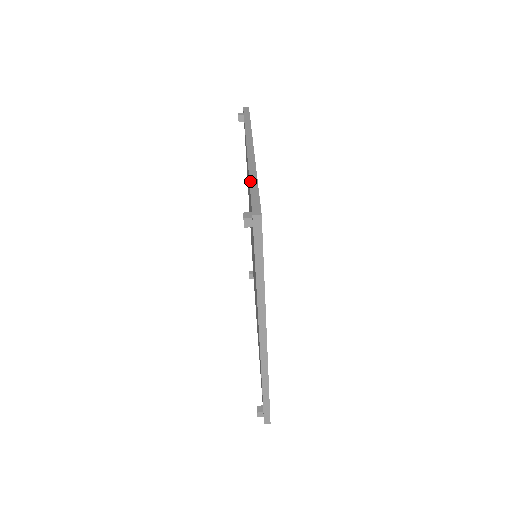
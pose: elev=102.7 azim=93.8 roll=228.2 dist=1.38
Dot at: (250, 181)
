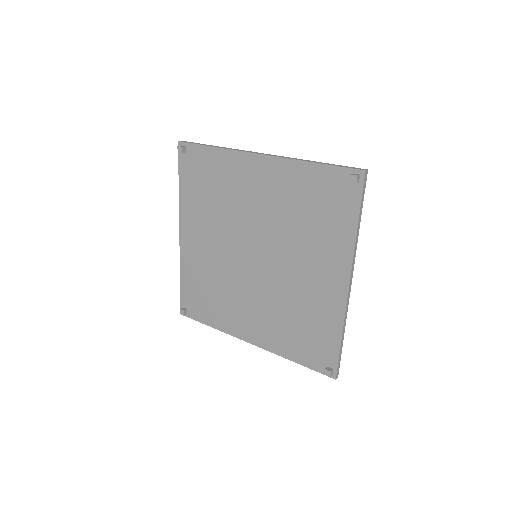
Dot at: (179, 183)
